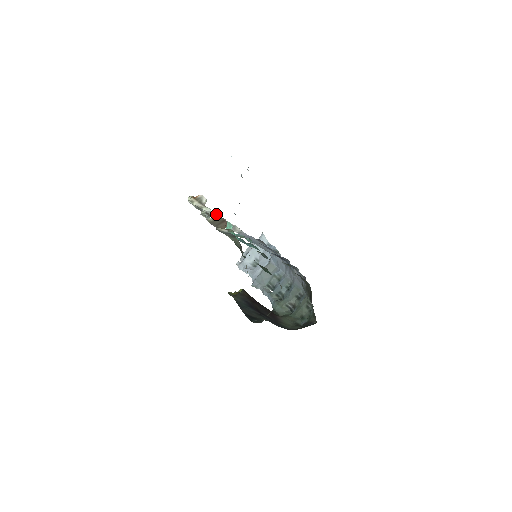
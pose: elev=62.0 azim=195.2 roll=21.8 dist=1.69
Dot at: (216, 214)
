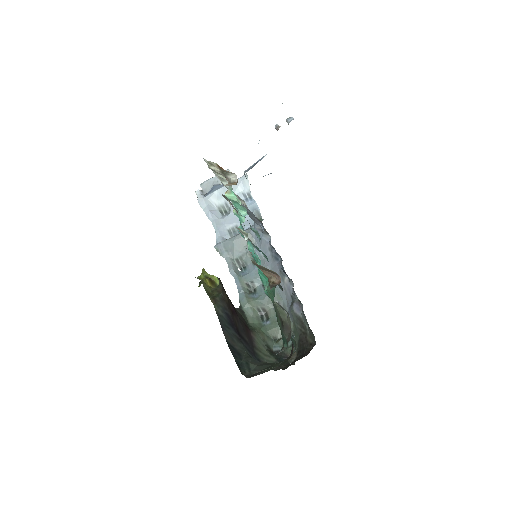
Dot at: occluded
